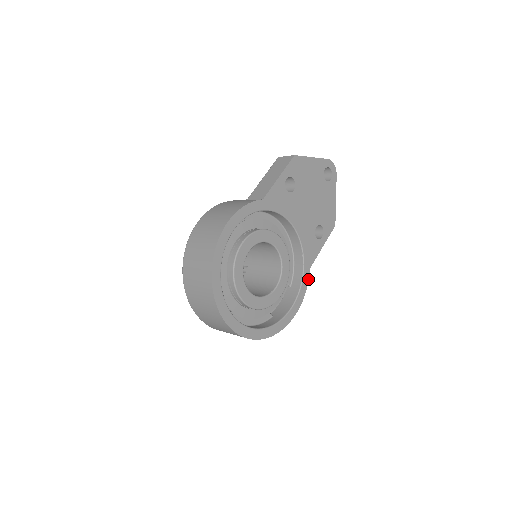
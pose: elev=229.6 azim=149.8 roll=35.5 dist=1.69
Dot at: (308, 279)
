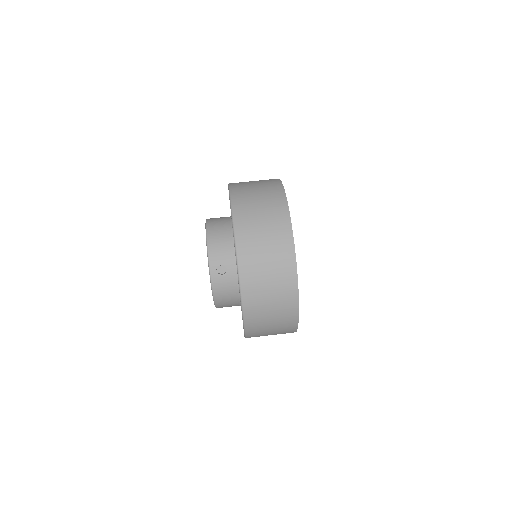
Dot at: occluded
